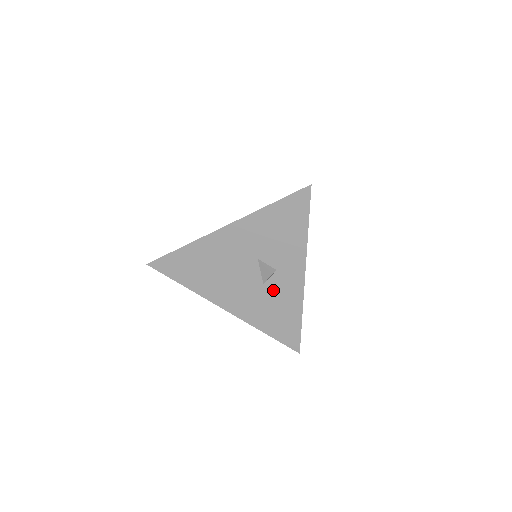
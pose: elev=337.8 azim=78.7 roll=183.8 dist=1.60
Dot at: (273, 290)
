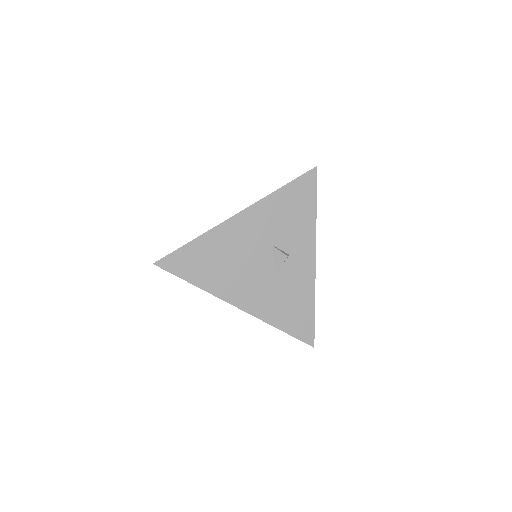
Dot at: (286, 277)
